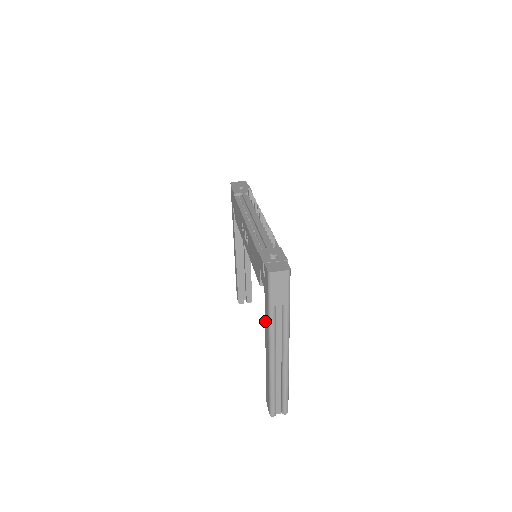
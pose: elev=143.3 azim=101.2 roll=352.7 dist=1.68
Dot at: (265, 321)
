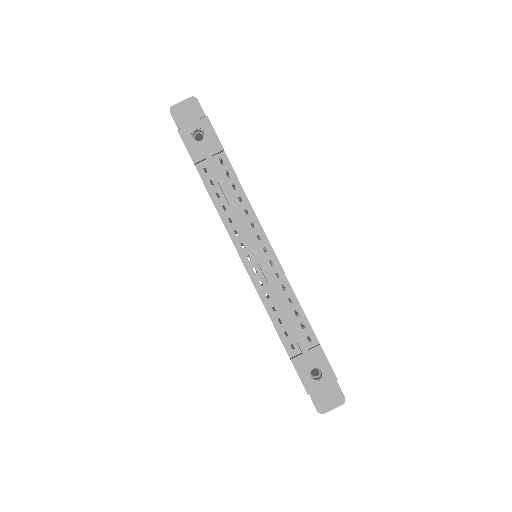
Dot at: occluded
